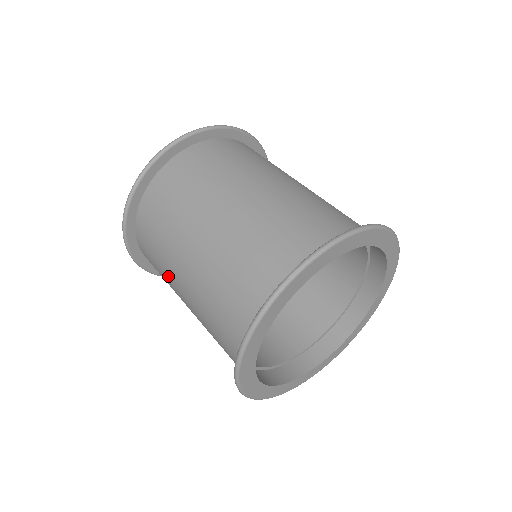
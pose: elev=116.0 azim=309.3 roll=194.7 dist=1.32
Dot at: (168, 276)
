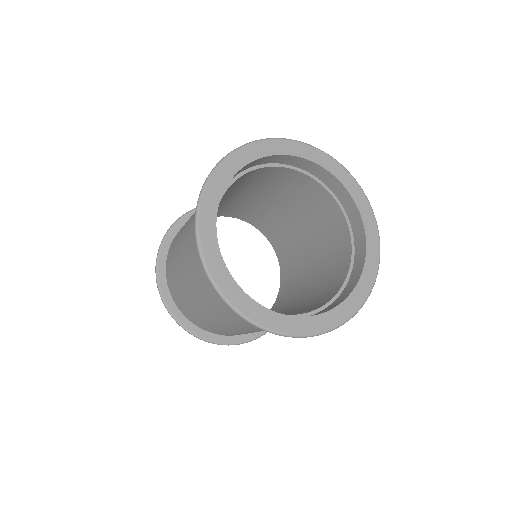
Dot at: (241, 332)
